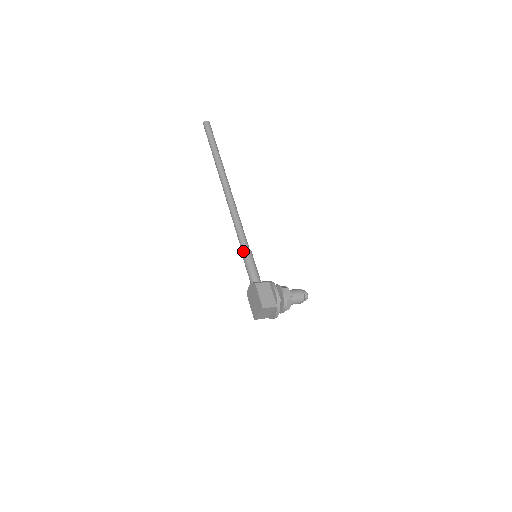
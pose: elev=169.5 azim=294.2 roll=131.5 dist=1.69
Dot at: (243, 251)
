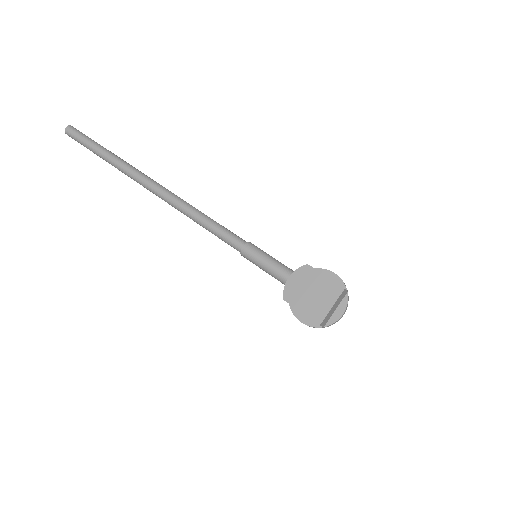
Dot at: (246, 243)
